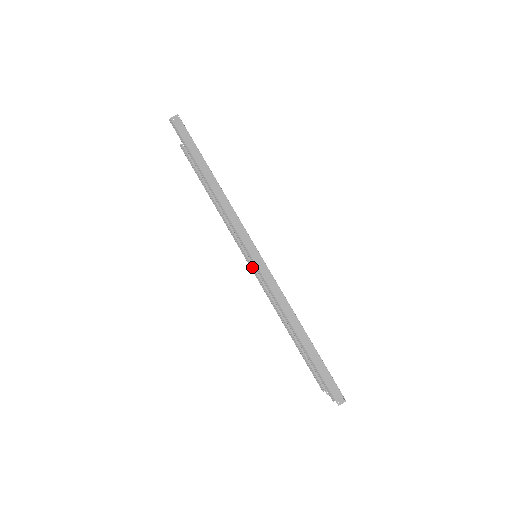
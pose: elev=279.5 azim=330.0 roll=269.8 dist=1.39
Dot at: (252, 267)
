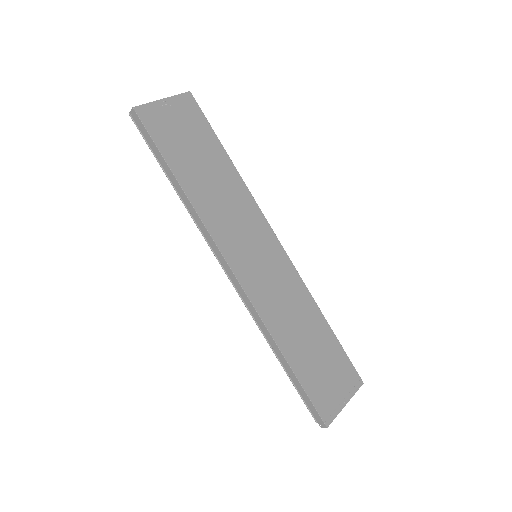
Dot at: occluded
